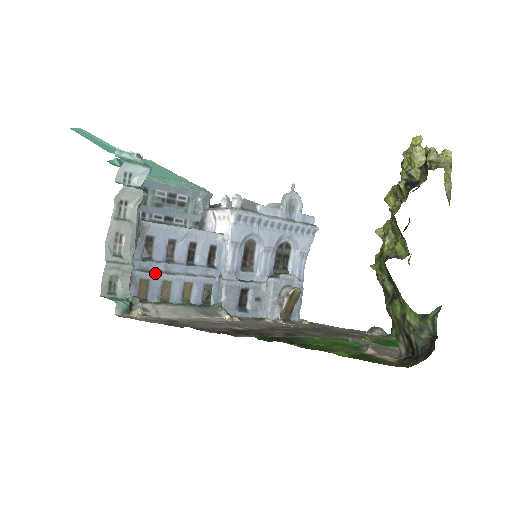
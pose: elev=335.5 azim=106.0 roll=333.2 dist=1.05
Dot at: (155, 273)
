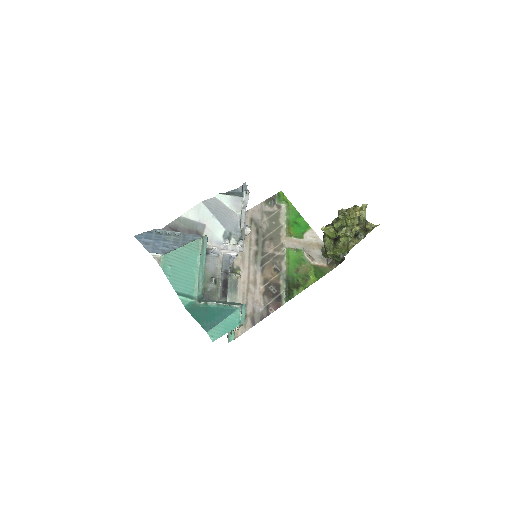
Dot at: occluded
